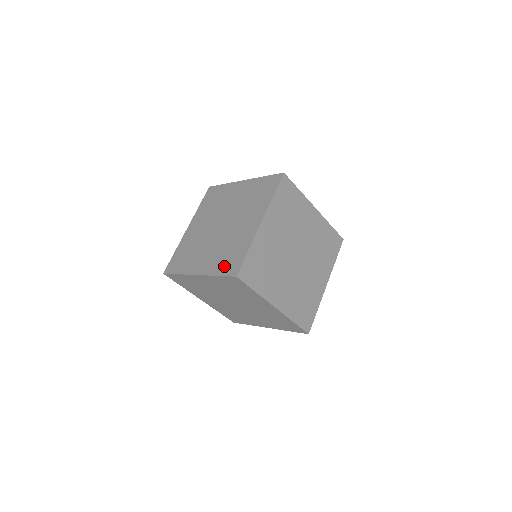
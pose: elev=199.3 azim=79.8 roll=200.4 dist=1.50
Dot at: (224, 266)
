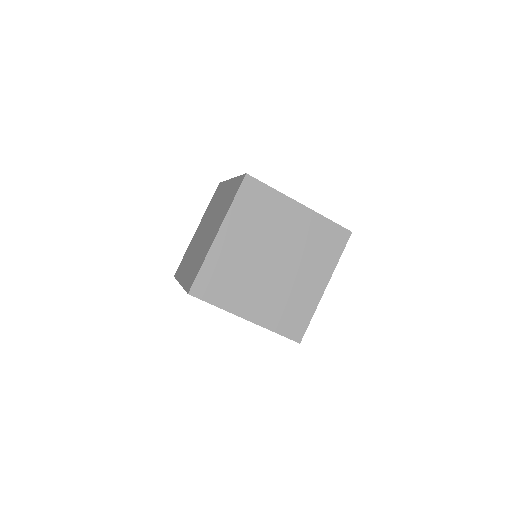
Dot at: (285, 325)
